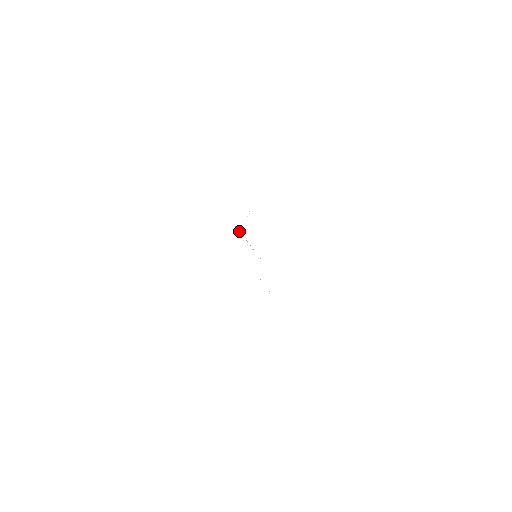
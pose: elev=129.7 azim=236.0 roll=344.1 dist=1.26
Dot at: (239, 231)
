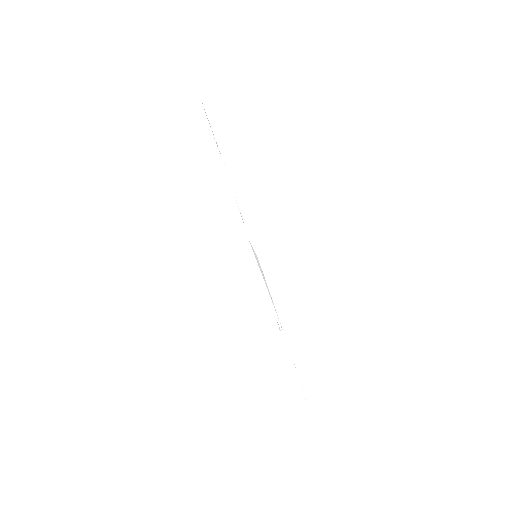
Dot at: occluded
